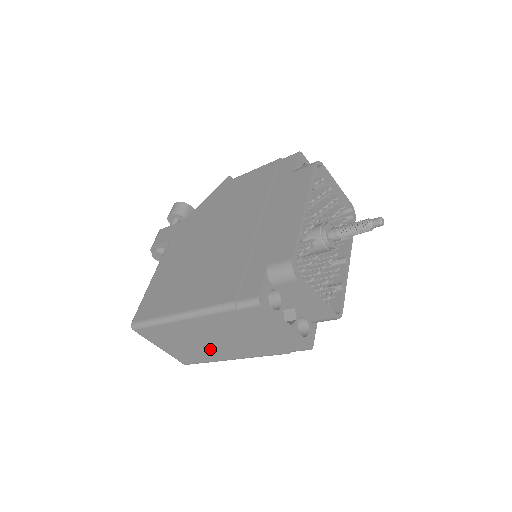
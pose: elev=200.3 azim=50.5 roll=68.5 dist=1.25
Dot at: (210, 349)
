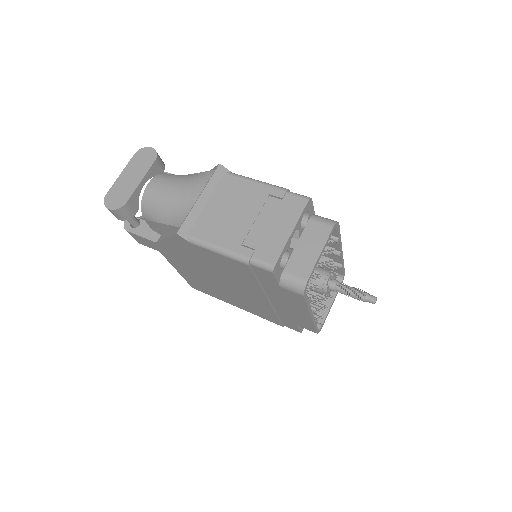
Dot at: occluded
